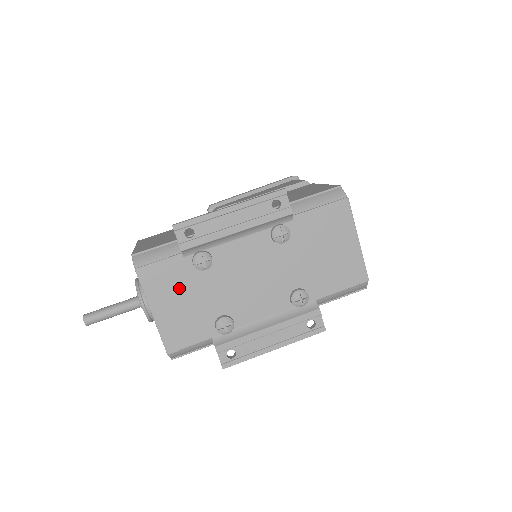
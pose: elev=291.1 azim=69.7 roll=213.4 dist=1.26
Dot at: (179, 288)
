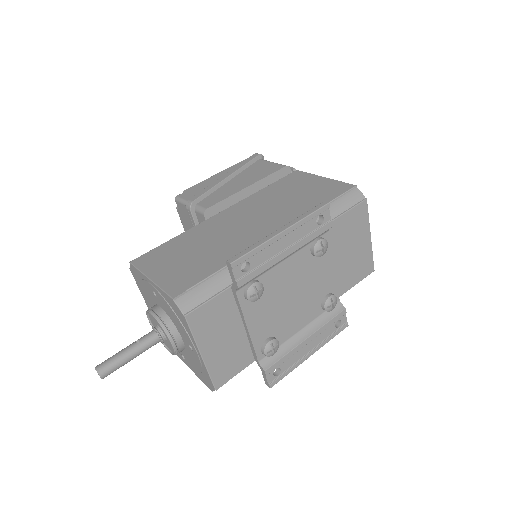
Dot at: (227, 323)
